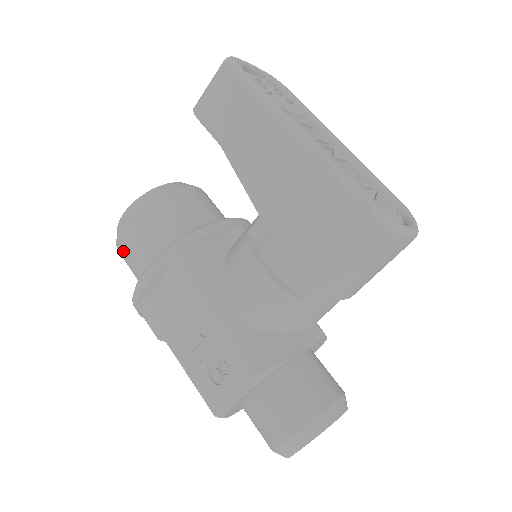
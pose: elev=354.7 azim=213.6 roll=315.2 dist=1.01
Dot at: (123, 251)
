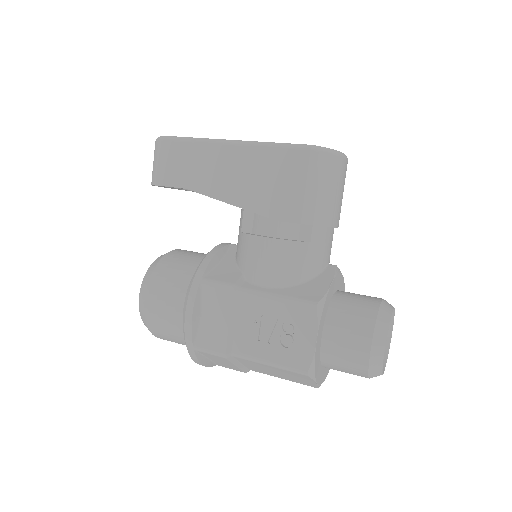
Dot at: (155, 322)
